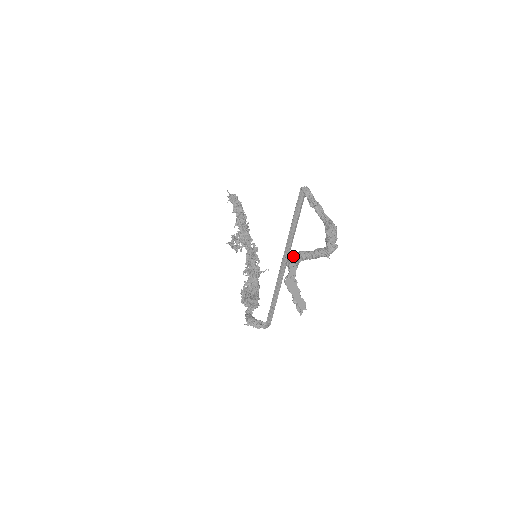
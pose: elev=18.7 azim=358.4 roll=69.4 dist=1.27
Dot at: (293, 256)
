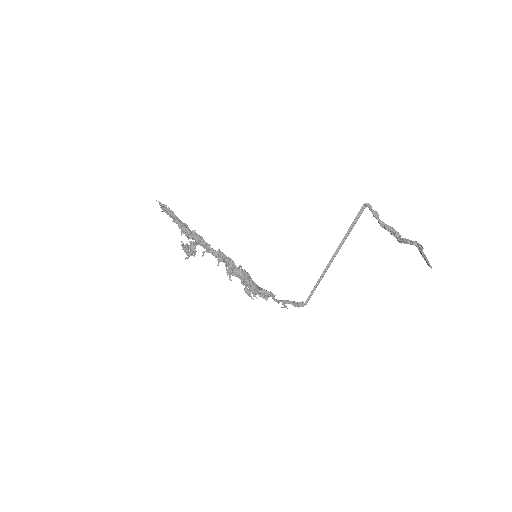
Dot at: occluded
